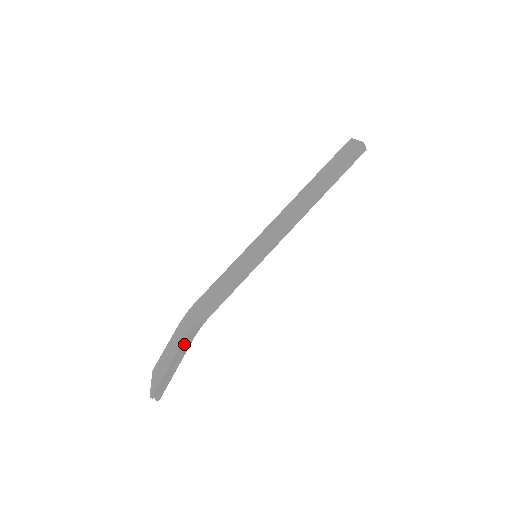
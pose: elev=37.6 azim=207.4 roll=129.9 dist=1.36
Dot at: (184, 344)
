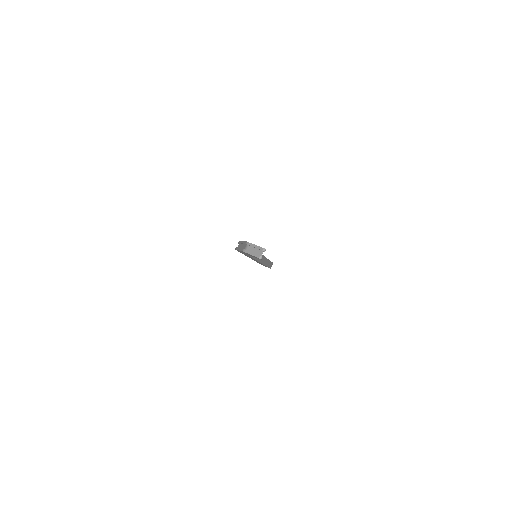
Dot at: occluded
